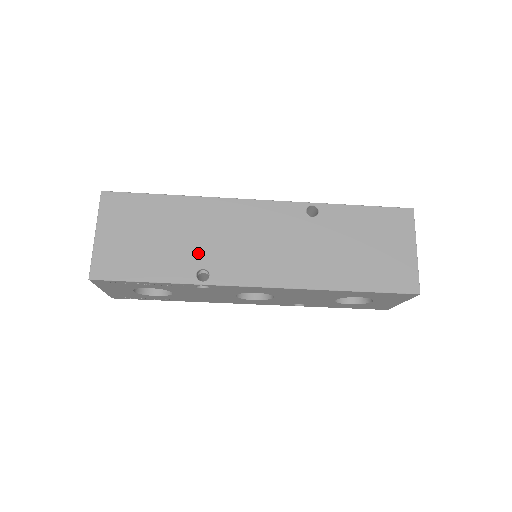
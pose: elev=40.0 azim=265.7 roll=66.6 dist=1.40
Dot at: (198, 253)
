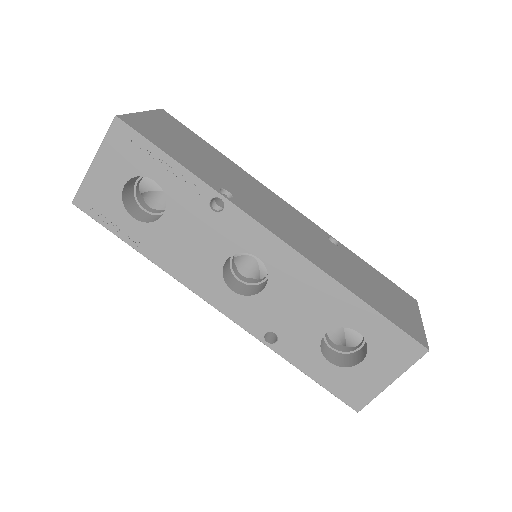
Dot at: (228, 183)
